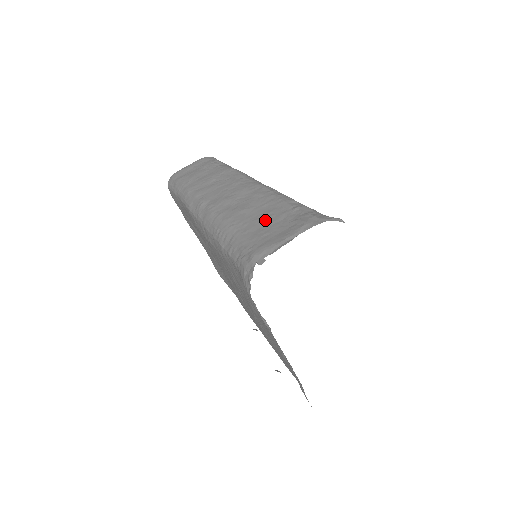
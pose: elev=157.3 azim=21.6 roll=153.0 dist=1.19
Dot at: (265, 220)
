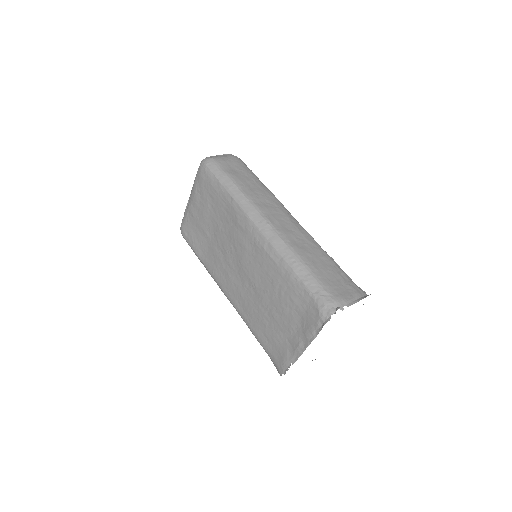
Dot at: (329, 273)
